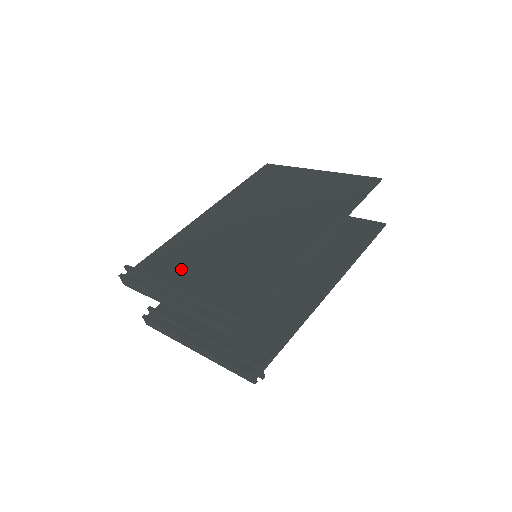
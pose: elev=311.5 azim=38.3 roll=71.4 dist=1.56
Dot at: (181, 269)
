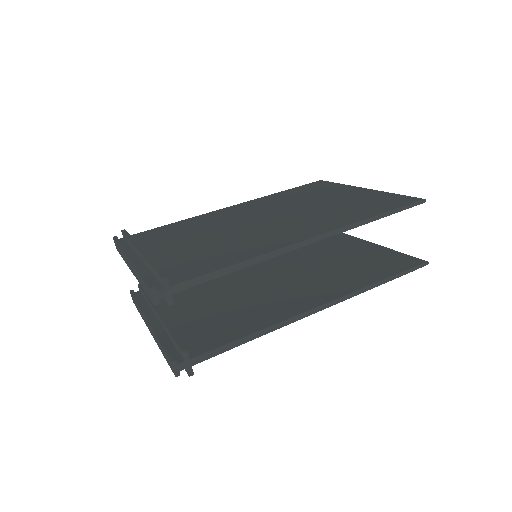
Dot at: (164, 241)
